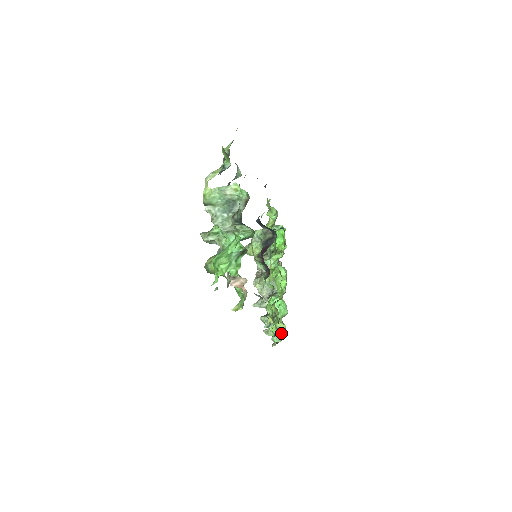
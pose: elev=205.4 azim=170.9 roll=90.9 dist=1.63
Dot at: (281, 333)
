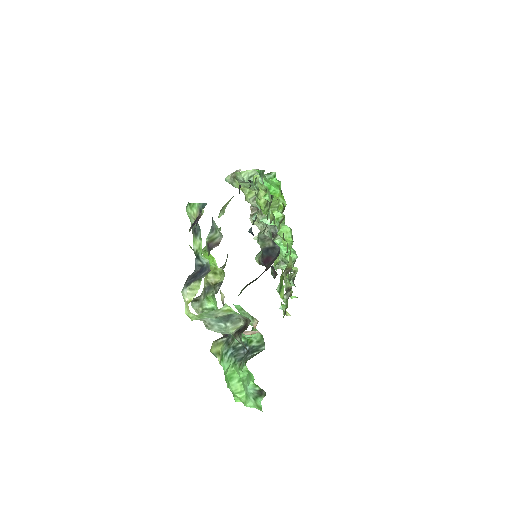
Dot at: occluded
